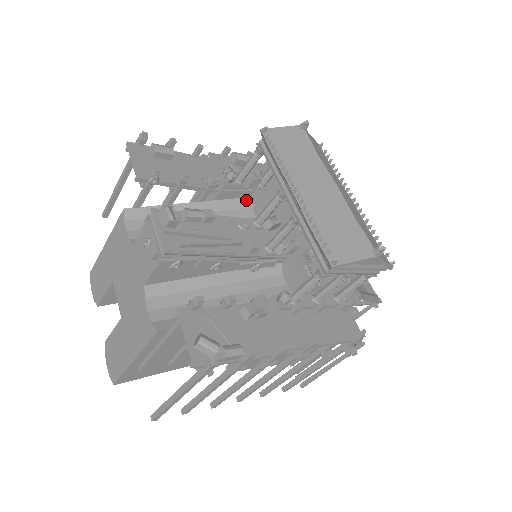
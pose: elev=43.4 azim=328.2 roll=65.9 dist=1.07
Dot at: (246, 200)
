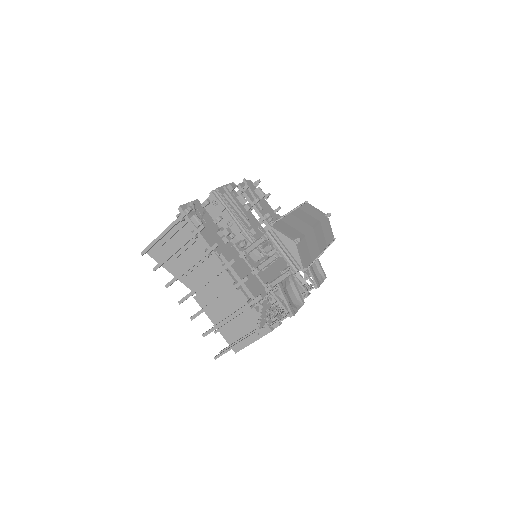
Dot at: occluded
